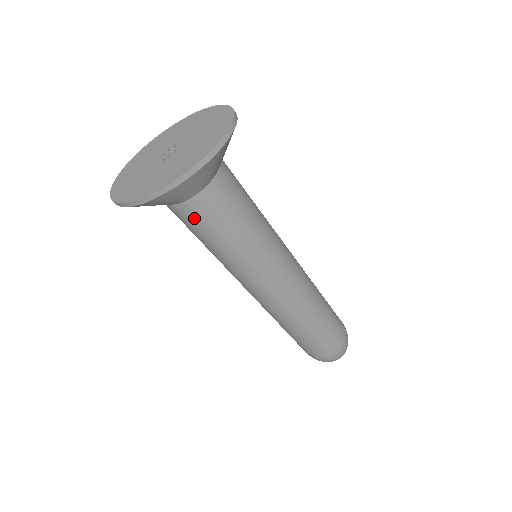
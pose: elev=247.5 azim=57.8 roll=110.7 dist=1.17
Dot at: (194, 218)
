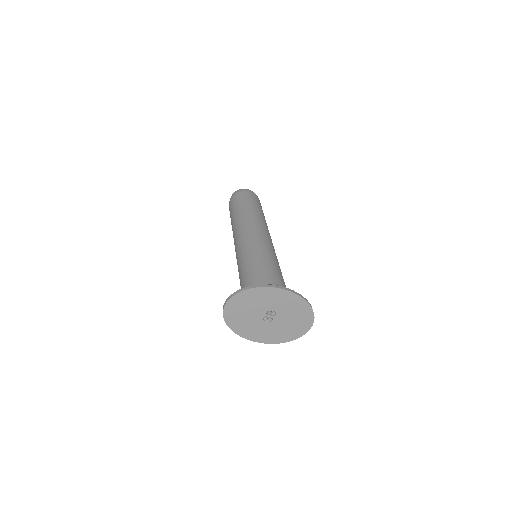
Dot at: occluded
